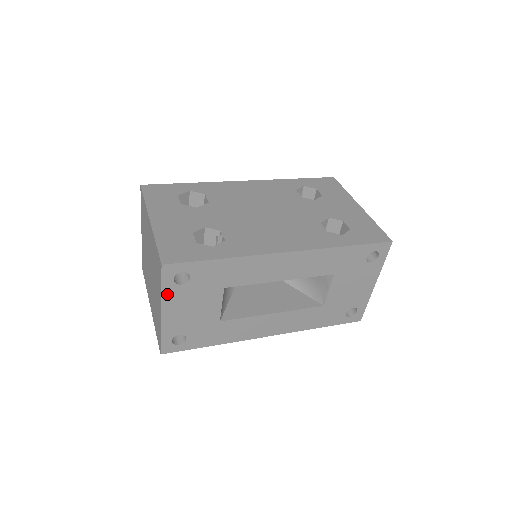
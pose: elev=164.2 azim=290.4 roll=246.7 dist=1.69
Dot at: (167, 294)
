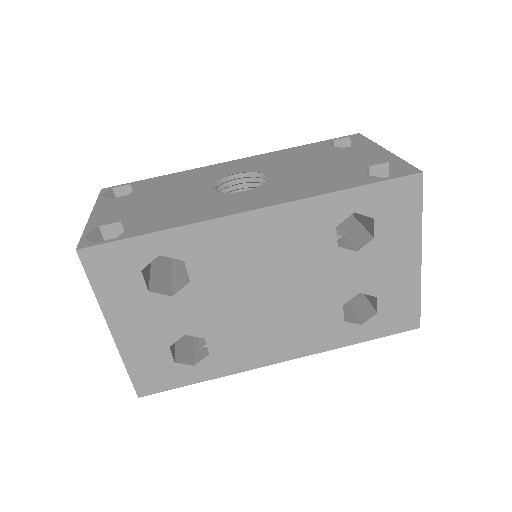
Dot at: occluded
